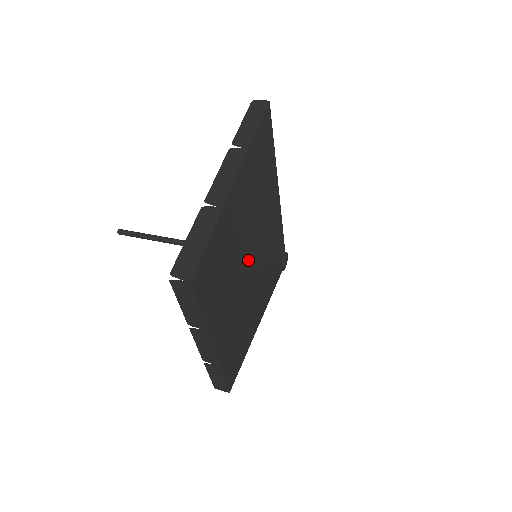
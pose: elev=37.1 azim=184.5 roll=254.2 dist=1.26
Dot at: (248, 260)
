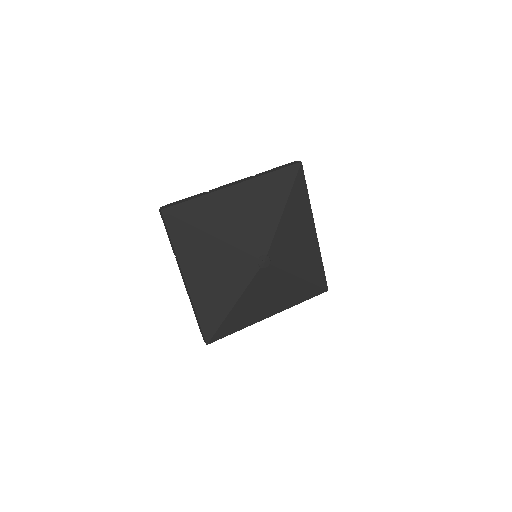
Dot at: (219, 232)
